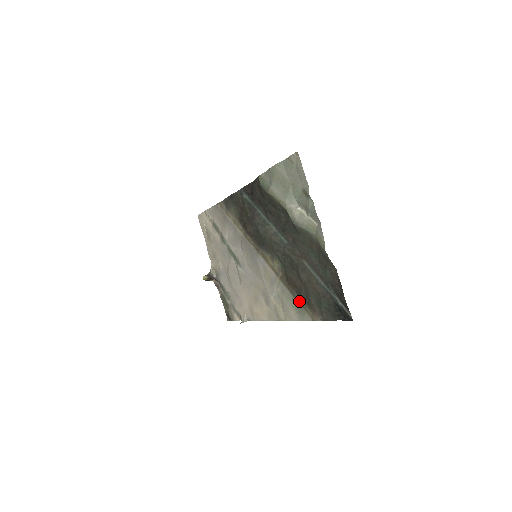
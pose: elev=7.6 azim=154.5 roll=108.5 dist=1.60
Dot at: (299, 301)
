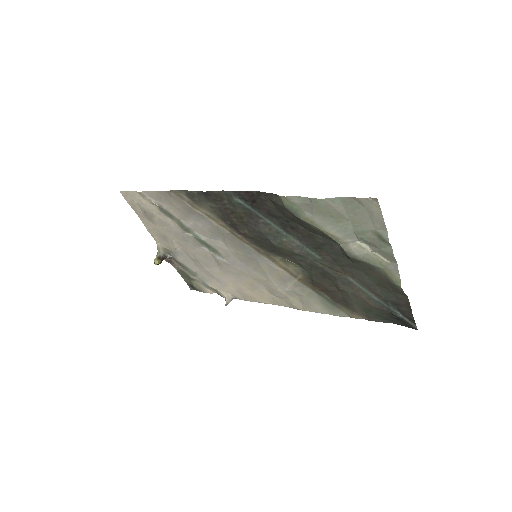
Dot at: (331, 301)
